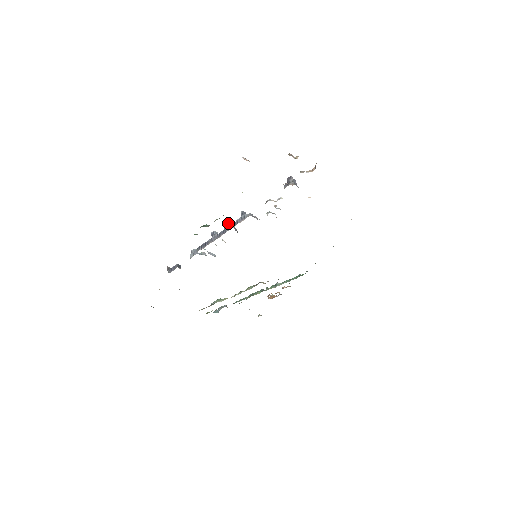
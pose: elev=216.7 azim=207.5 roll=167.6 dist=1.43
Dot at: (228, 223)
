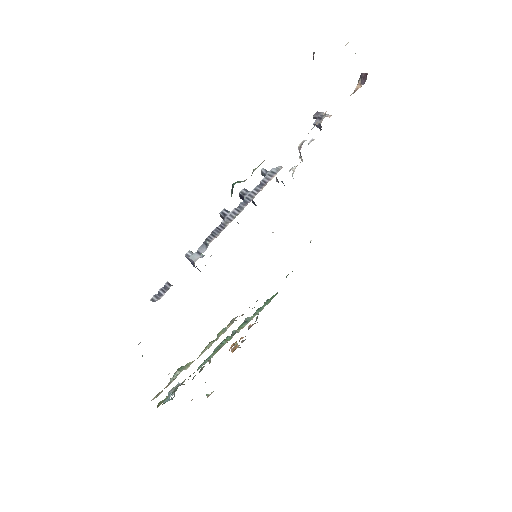
Dot at: (246, 190)
